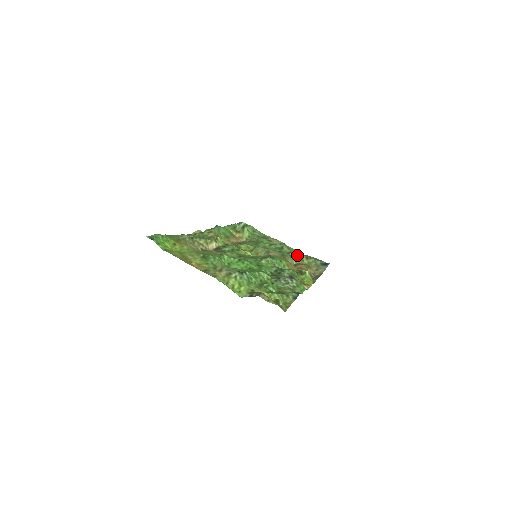
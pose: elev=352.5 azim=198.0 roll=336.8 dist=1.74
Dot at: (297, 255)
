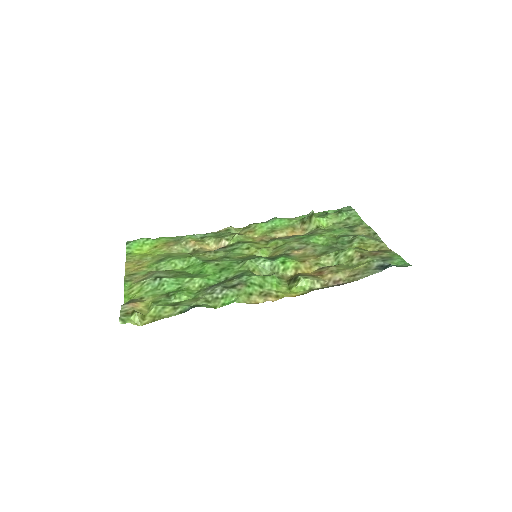
Dot at: (346, 253)
